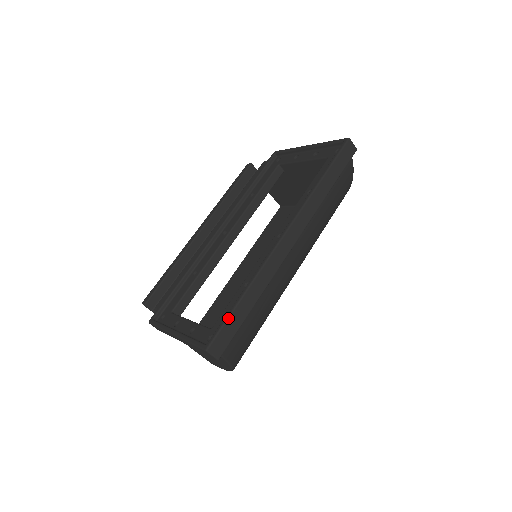
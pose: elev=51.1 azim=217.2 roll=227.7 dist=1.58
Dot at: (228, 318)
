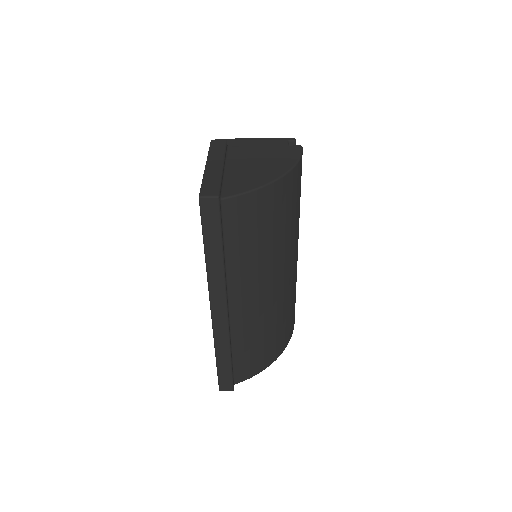
Dot at: (218, 373)
